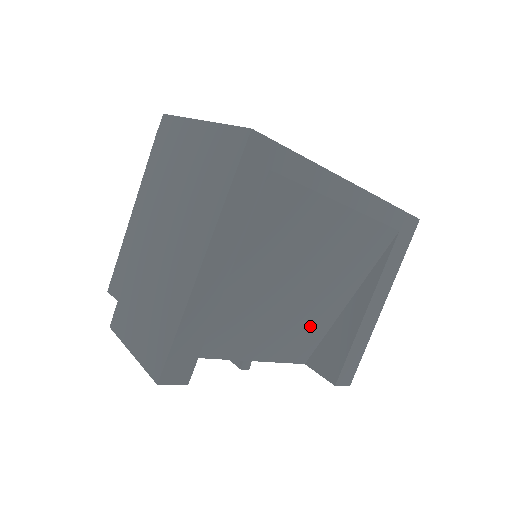
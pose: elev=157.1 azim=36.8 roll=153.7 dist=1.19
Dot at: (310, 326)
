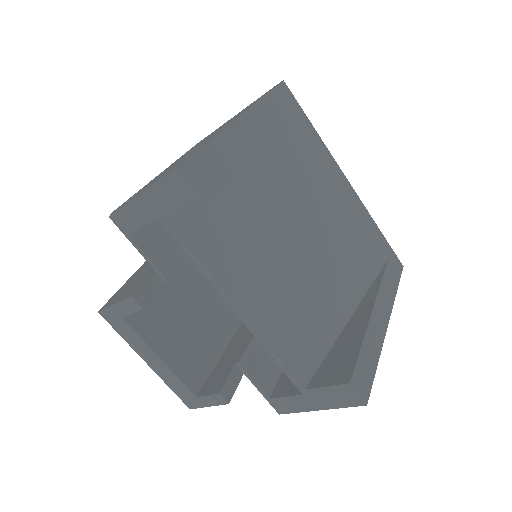
Dot at: (313, 321)
